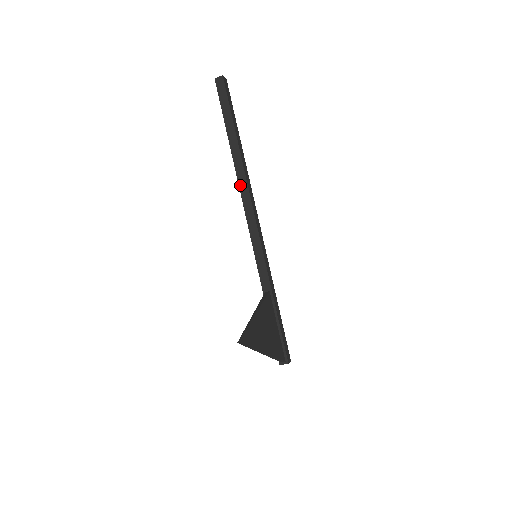
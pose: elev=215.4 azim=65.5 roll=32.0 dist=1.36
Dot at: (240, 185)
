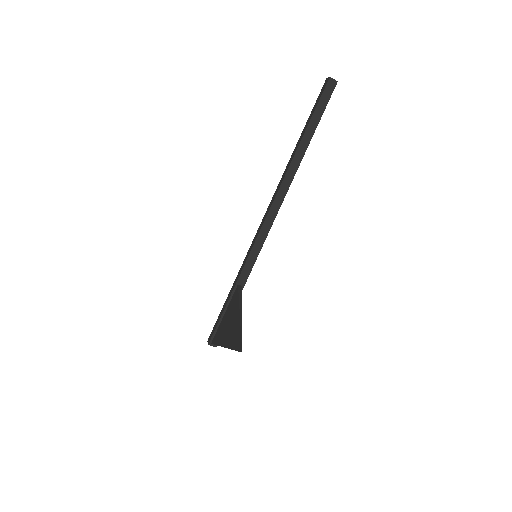
Dot at: (282, 186)
